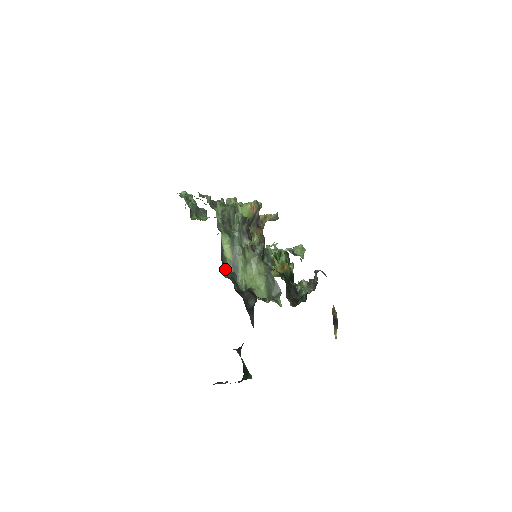
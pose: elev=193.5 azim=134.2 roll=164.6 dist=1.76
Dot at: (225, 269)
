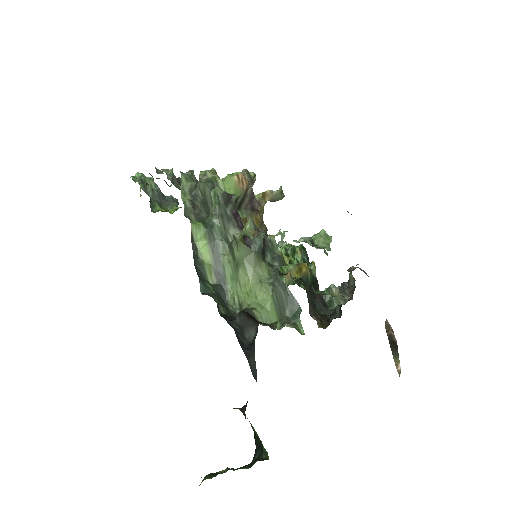
Dot at: (202, 280)
